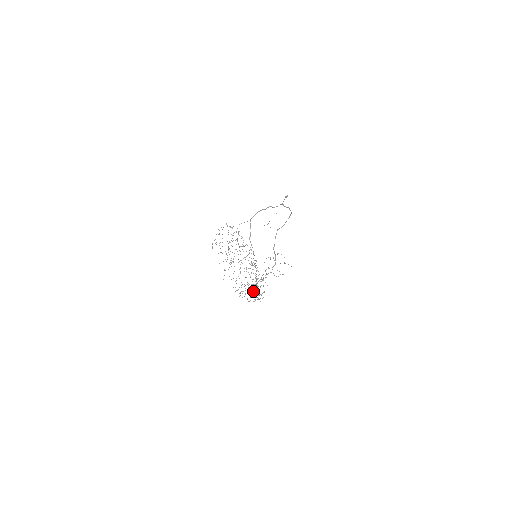
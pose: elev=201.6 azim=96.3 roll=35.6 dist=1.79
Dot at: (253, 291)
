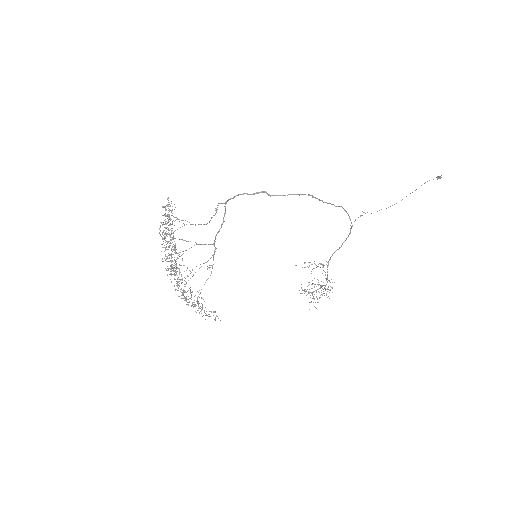
Dot at: occluded
